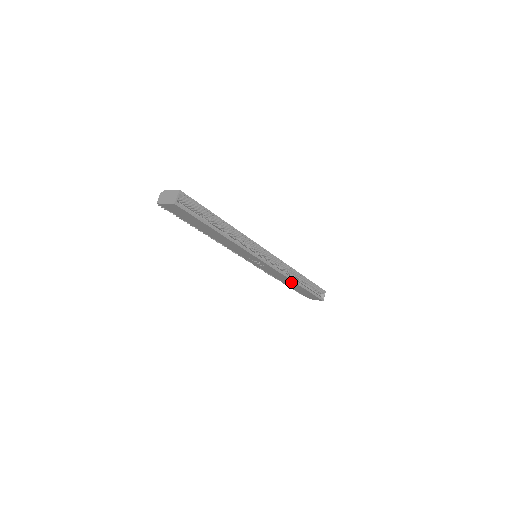
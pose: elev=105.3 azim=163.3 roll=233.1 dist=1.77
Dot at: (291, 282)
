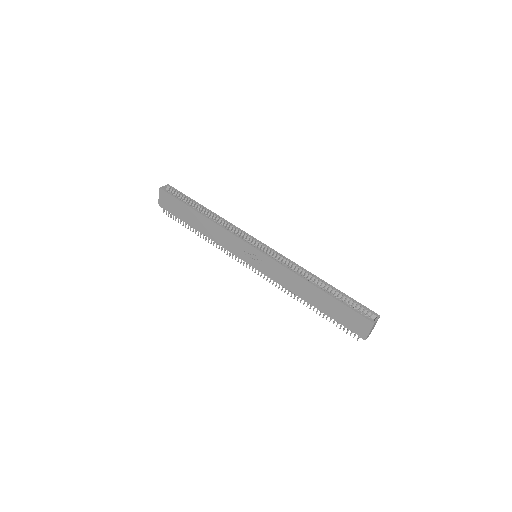
Dot at: (307, 286)
